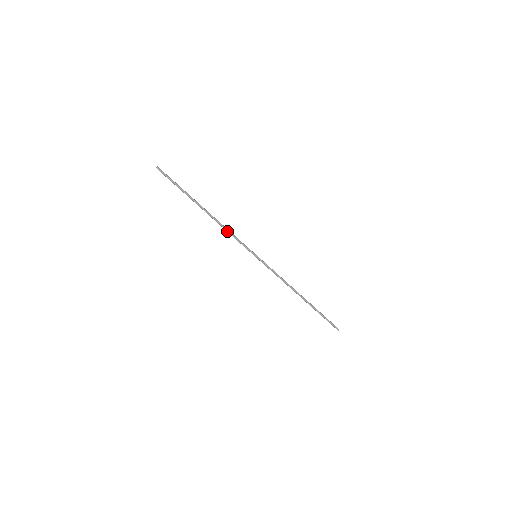
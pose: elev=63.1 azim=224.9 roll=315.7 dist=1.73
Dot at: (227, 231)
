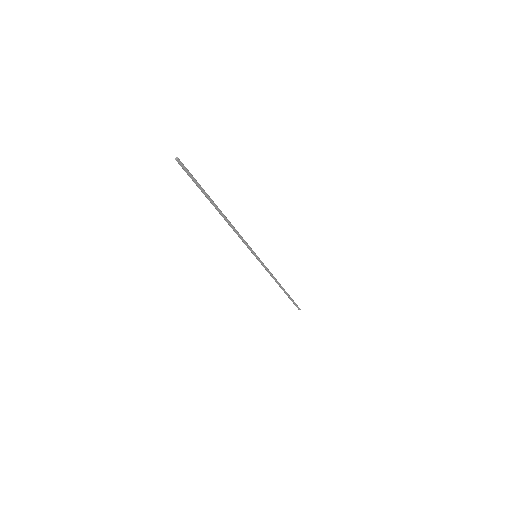
Dot at: occluded
